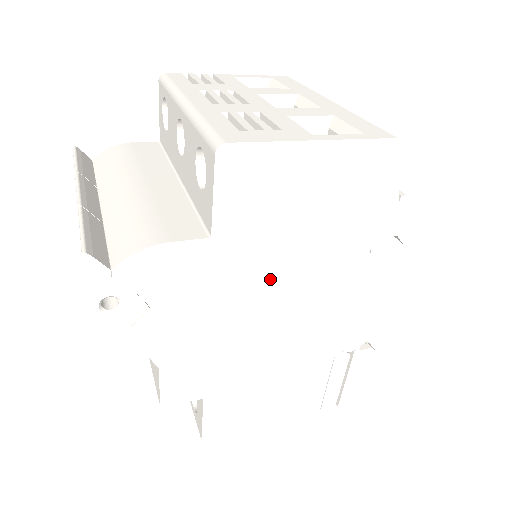
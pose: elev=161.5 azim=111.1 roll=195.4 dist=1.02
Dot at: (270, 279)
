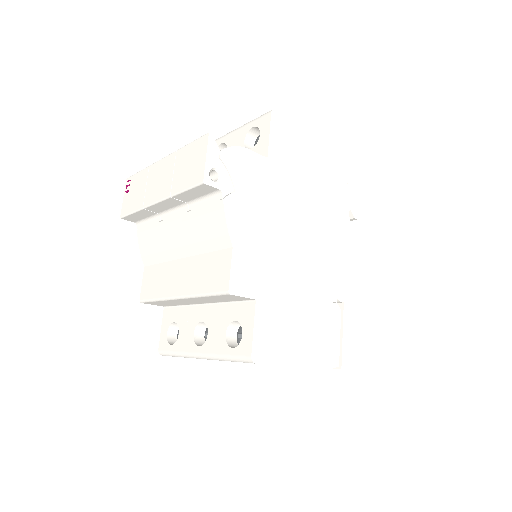
Dot at: (294, 205)
